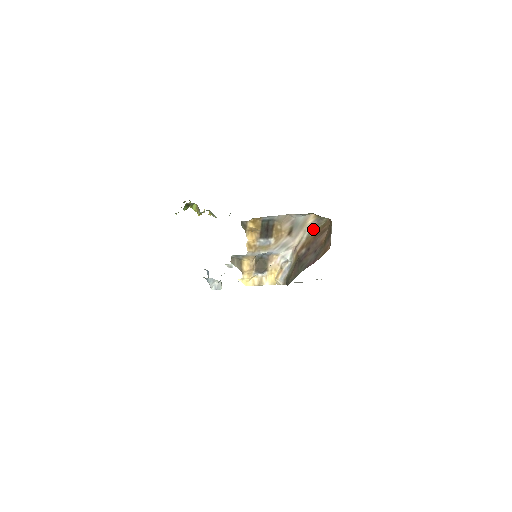
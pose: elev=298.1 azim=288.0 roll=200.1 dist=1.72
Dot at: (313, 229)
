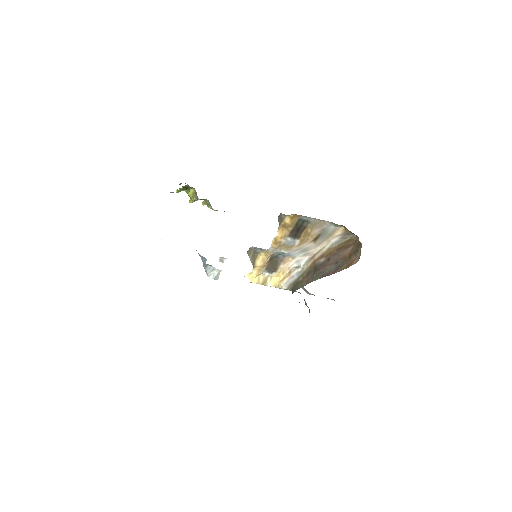
Dot at: (337, 242)
